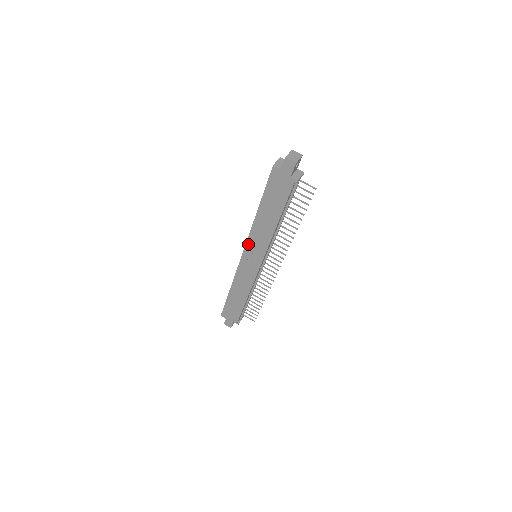
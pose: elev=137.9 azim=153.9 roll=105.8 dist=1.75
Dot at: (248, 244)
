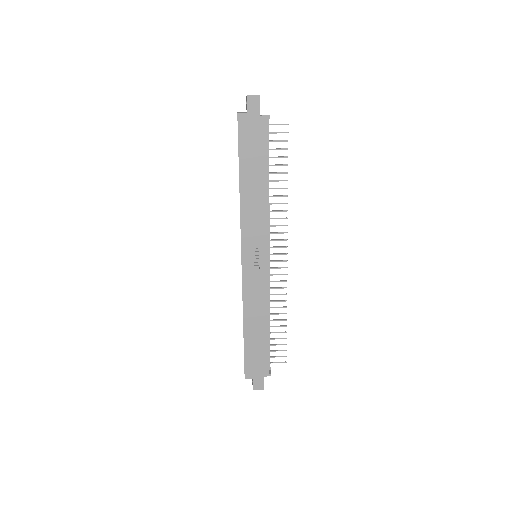
Dot at: (243, 238)
